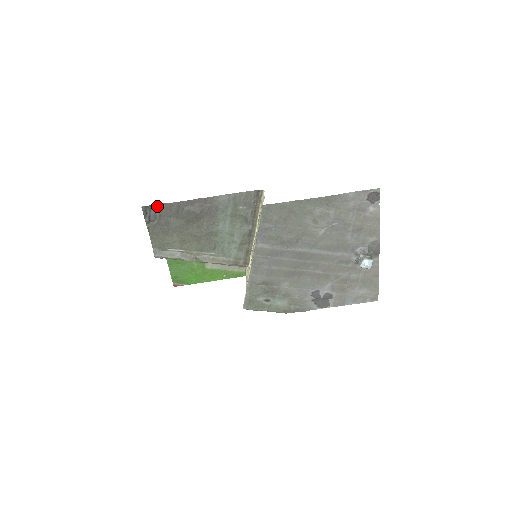
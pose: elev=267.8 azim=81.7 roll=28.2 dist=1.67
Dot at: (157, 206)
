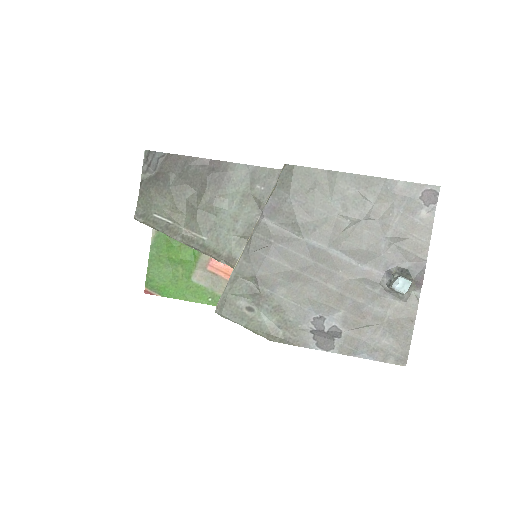
Dot at: (162, 155)
